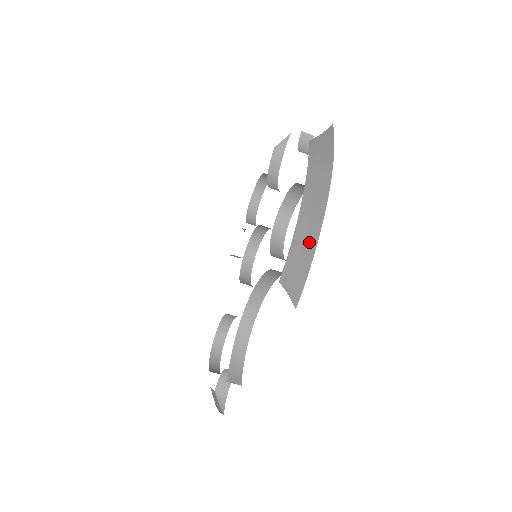
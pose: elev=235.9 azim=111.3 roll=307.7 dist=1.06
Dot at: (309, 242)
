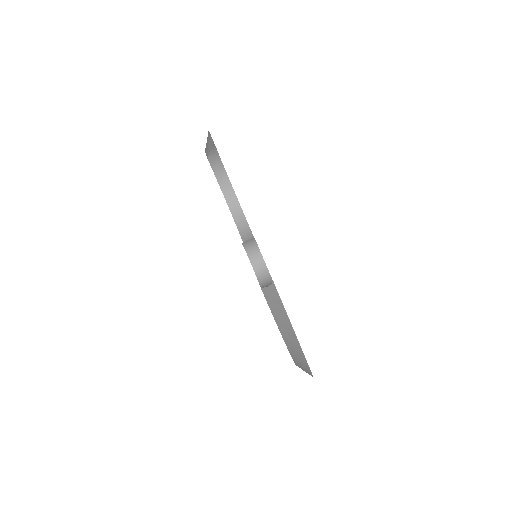
Dot at: (207, 138)
